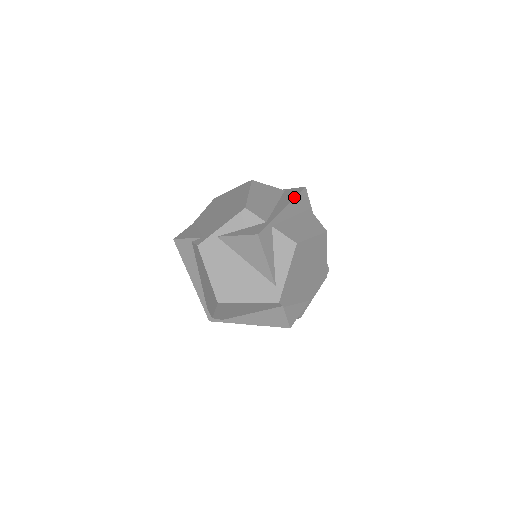
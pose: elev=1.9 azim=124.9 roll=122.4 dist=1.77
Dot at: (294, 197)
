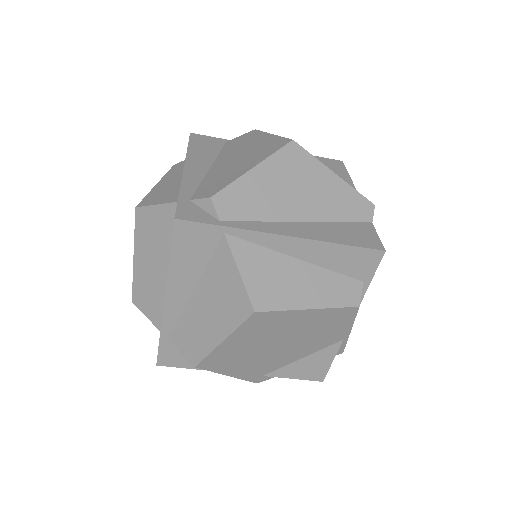
Dot at: occluded
